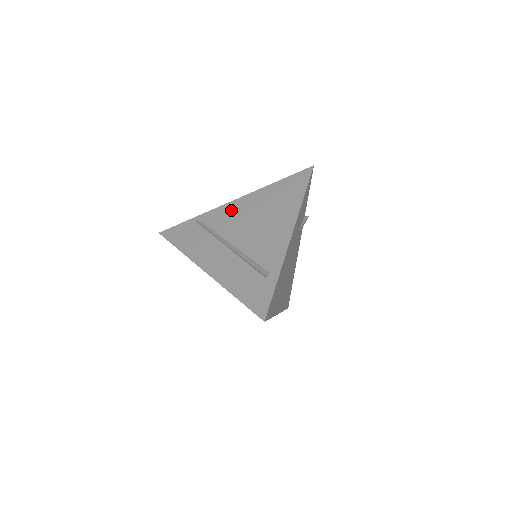
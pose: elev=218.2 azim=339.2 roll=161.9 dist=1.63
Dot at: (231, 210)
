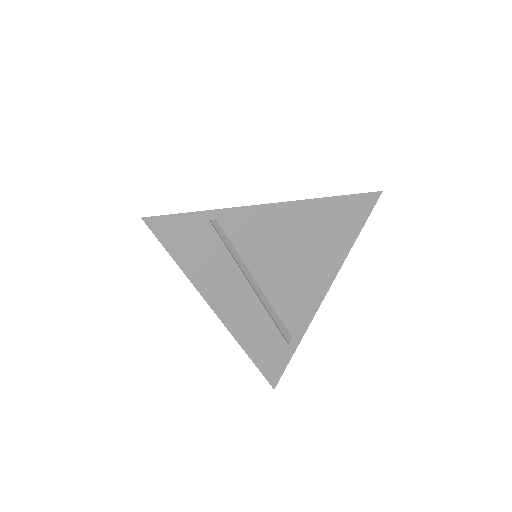
Dot at: (266, 222)
